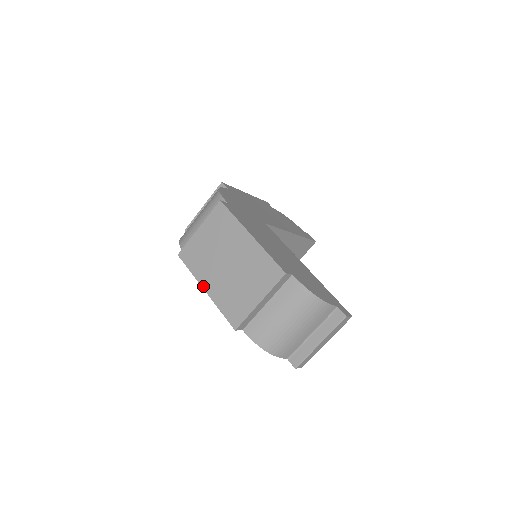
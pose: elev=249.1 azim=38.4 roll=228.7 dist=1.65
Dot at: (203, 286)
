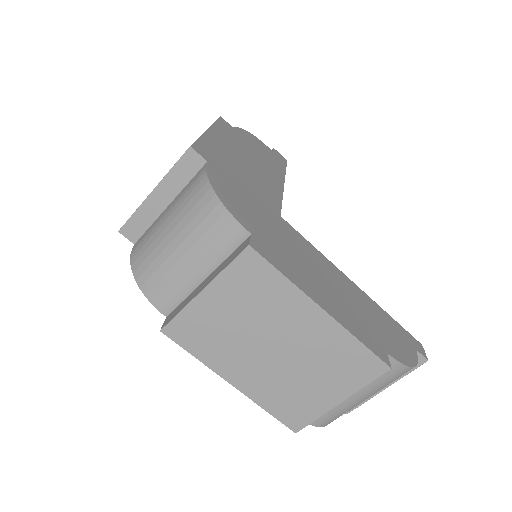
Dot at: (227, 379)
